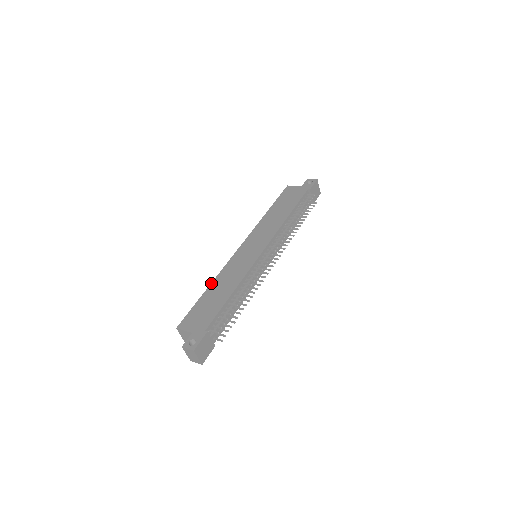
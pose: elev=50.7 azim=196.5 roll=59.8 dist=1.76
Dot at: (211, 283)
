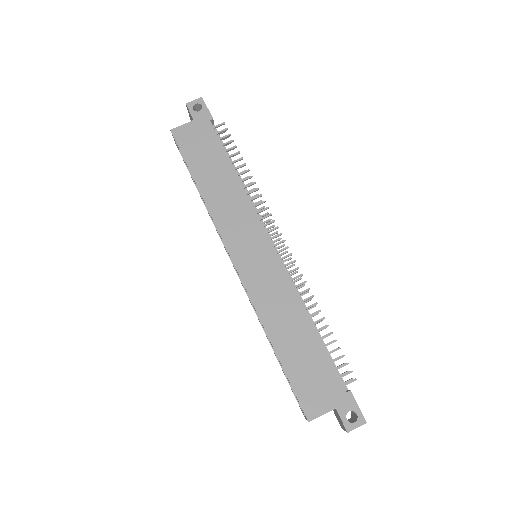
Dot at: (268, 336)
